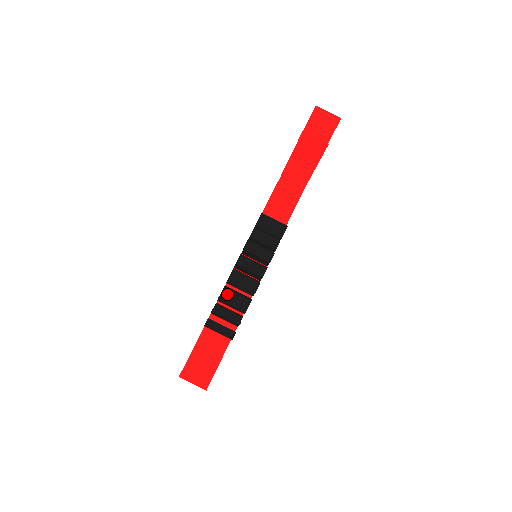
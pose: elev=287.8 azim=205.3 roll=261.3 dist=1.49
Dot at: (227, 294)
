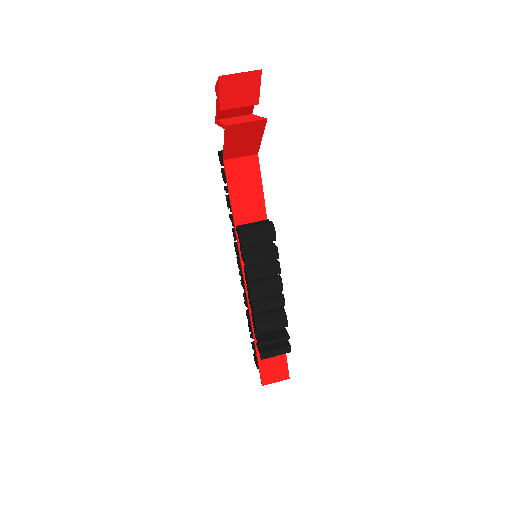
Dot at: (262, 326)
